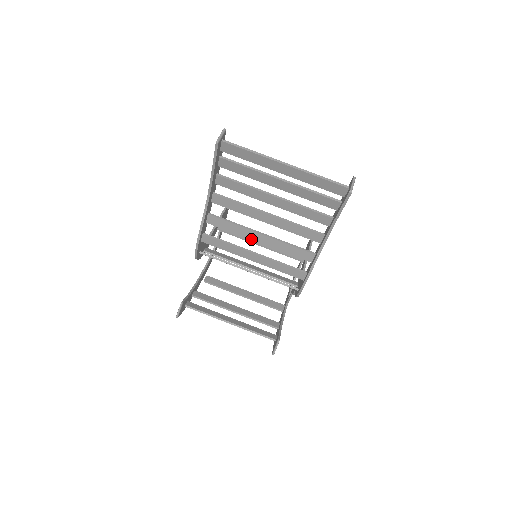
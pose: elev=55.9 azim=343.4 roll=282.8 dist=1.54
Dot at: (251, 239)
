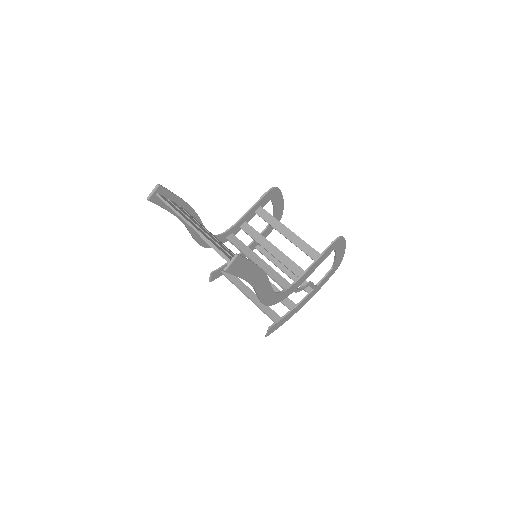
Dot at: occluded
